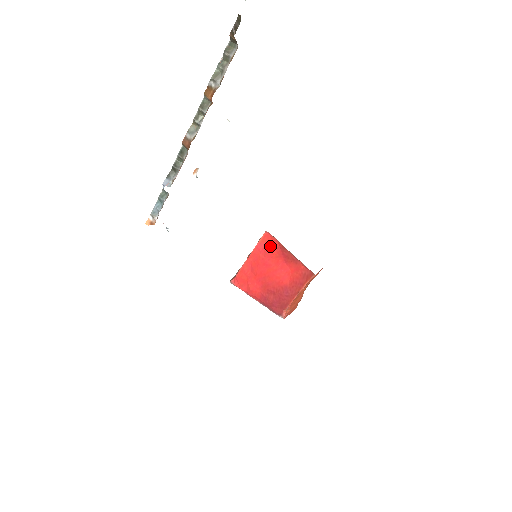
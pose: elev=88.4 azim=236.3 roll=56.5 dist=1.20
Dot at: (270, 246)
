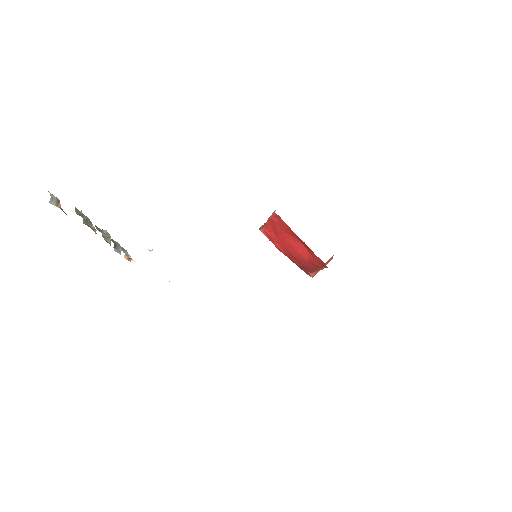
Dot at: (283, 224)
